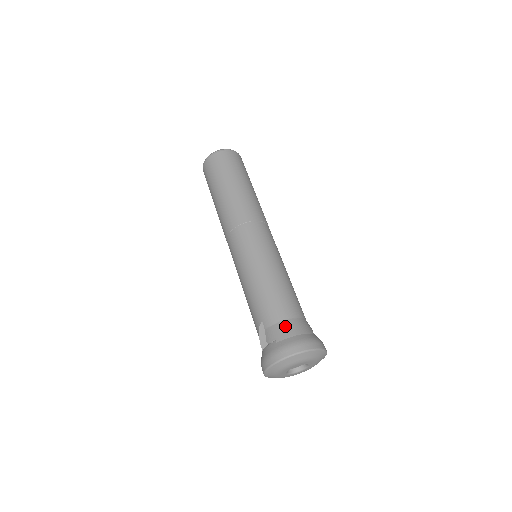
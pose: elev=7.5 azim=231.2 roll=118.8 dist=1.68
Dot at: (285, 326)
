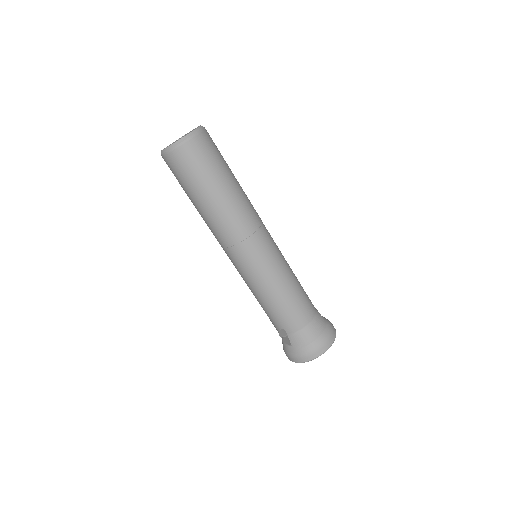
Dot at: (307, 333)
